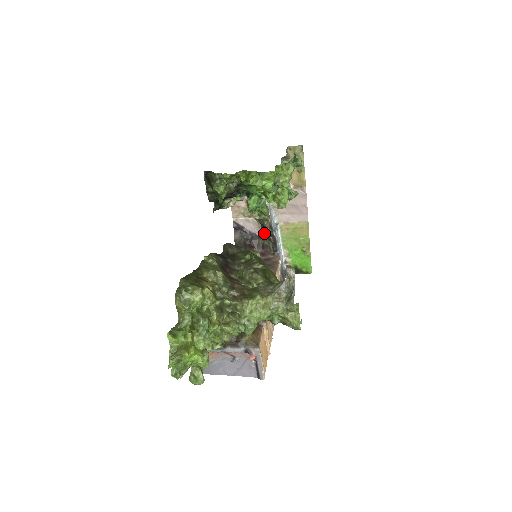
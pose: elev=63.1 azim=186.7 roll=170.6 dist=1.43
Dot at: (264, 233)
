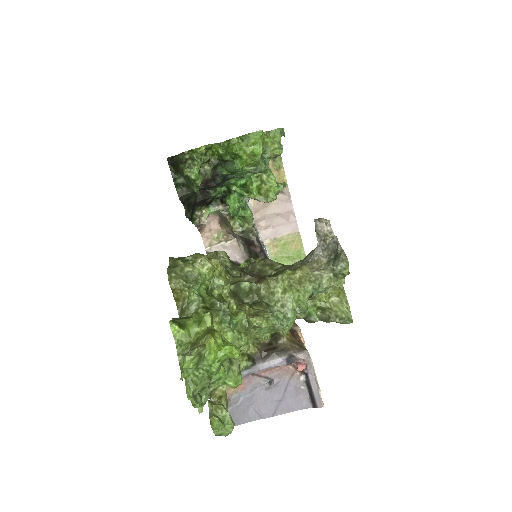
Dot at: (250, 254)
